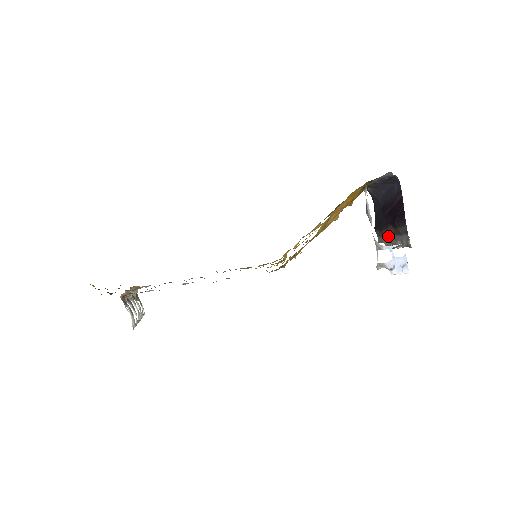
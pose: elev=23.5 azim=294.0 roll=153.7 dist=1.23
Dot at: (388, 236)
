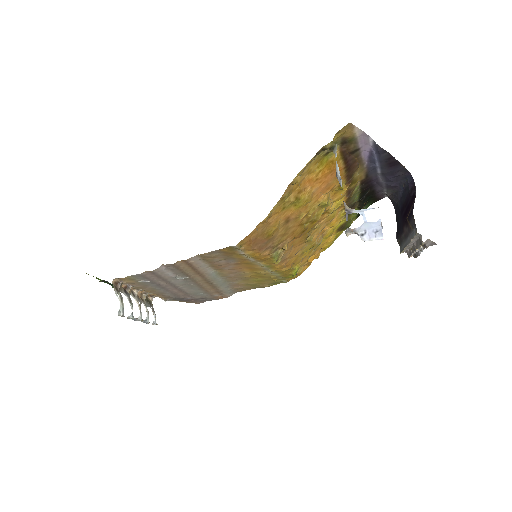
Dot at: (405, 240)
